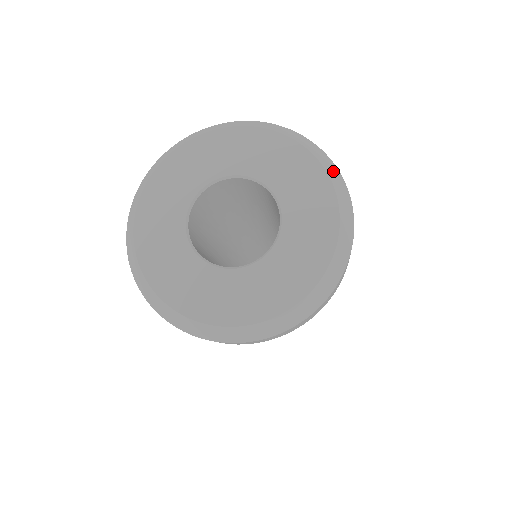
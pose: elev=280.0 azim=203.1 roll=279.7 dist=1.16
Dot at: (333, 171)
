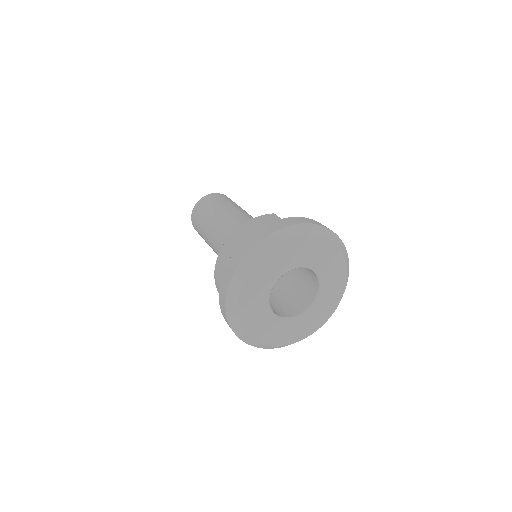
Dot at: (348, 267)
